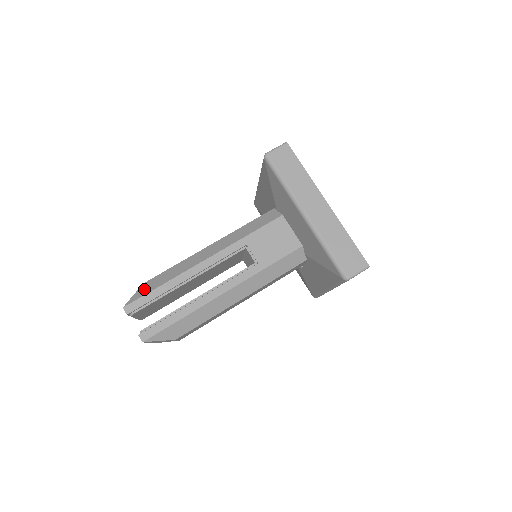
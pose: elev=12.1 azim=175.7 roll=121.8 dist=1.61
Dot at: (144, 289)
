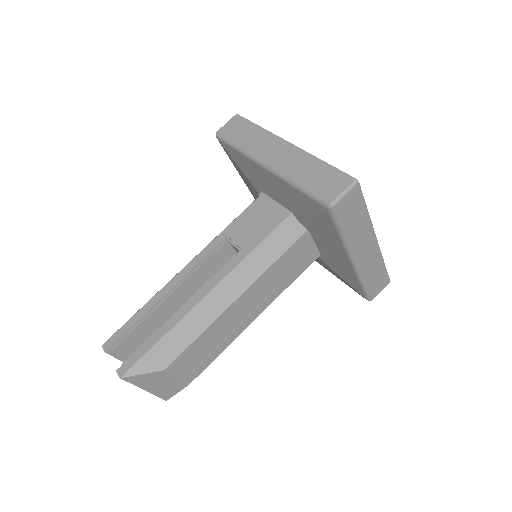
Dot at: occluded
